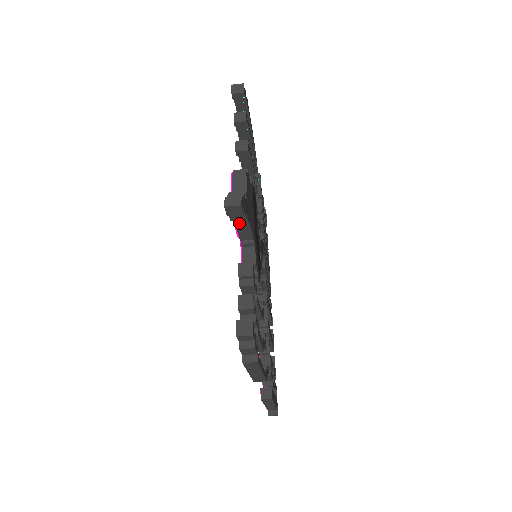
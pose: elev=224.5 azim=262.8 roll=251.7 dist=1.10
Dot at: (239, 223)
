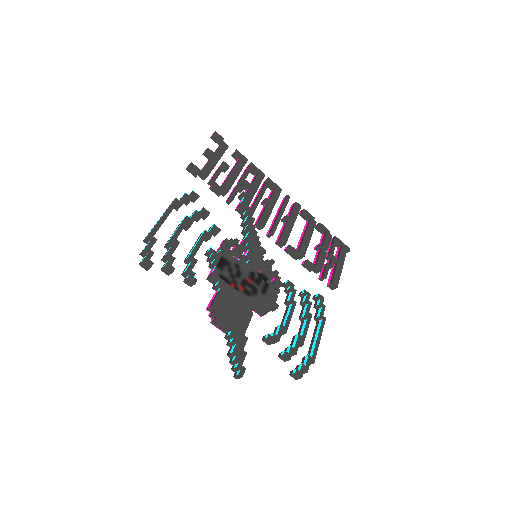
Dot at: occluded
